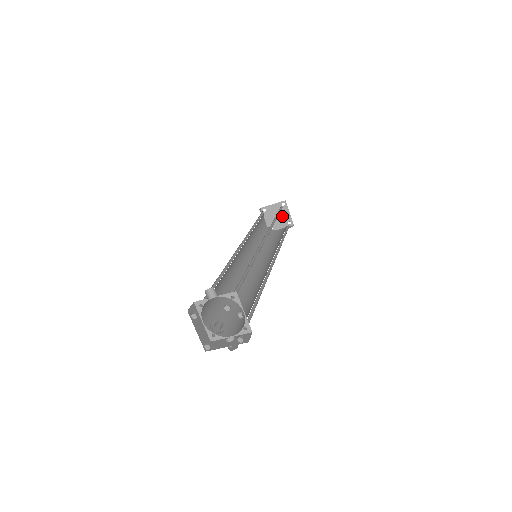
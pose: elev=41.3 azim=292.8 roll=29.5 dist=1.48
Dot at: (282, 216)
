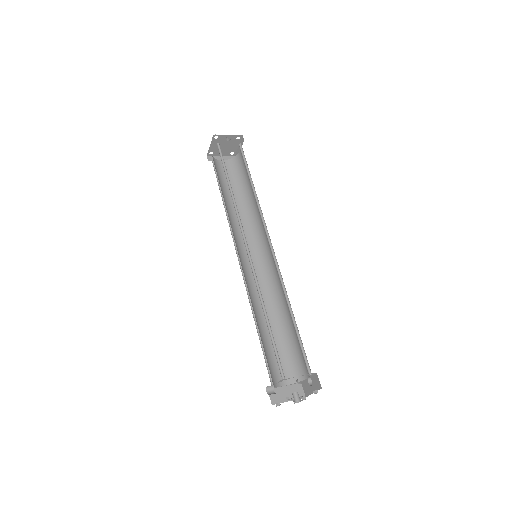
Dot at: (227, 142)
